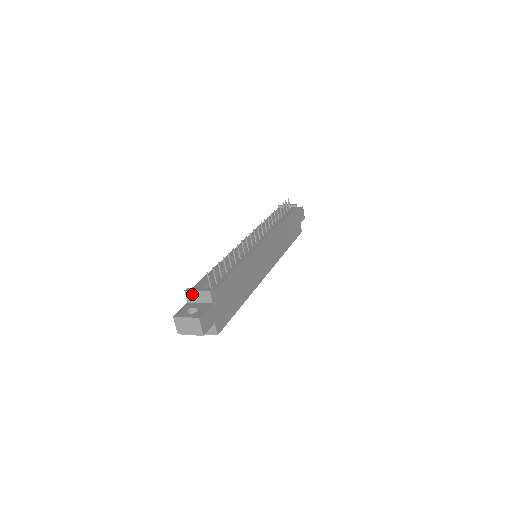
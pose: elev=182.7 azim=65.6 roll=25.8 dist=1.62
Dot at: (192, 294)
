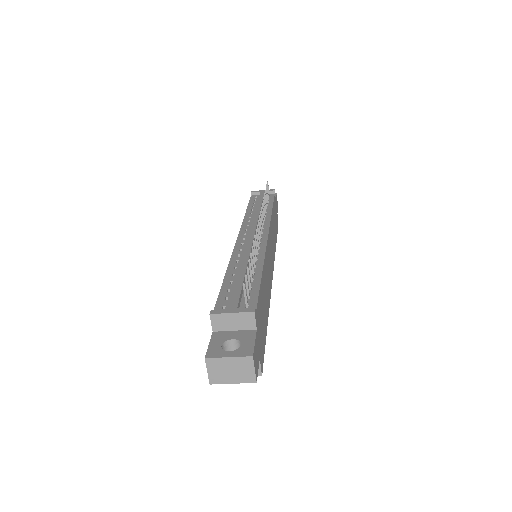
Dot at: (222, 318)
